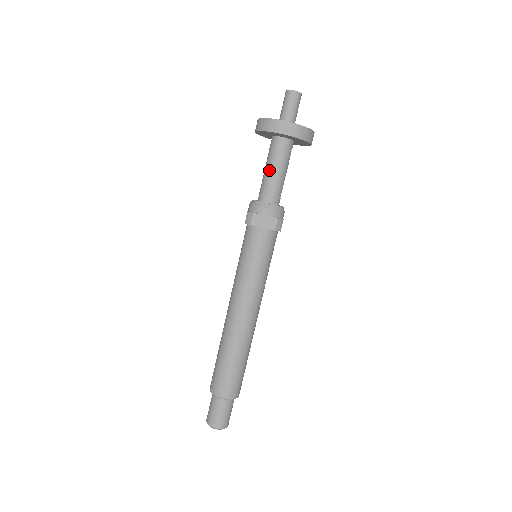
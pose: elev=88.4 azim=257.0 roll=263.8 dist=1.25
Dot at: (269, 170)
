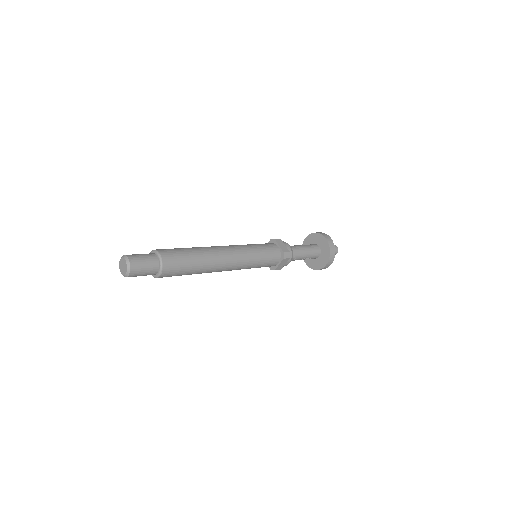
Dot at: (301, 245)
